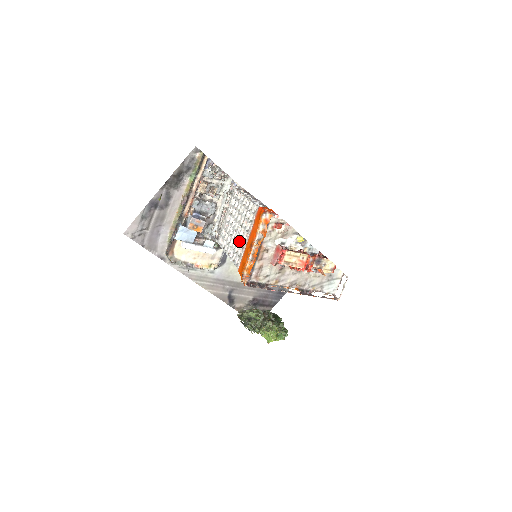
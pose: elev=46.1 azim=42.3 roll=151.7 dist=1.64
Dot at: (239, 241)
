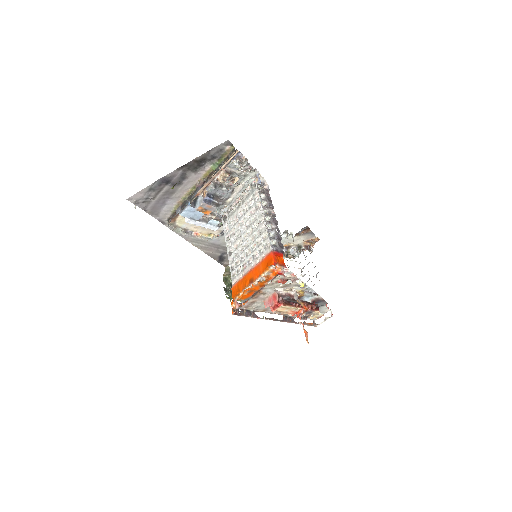
Dot at: (242, 255)
